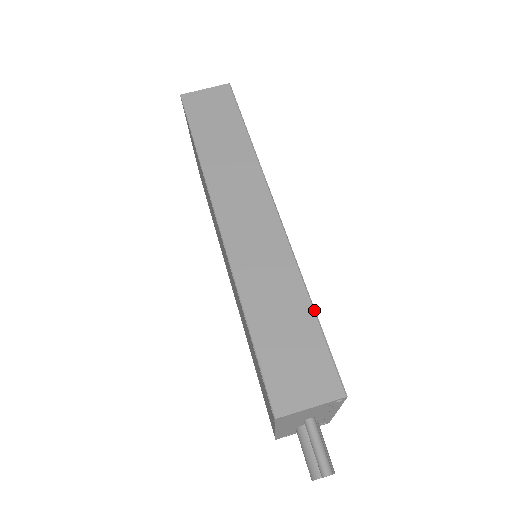
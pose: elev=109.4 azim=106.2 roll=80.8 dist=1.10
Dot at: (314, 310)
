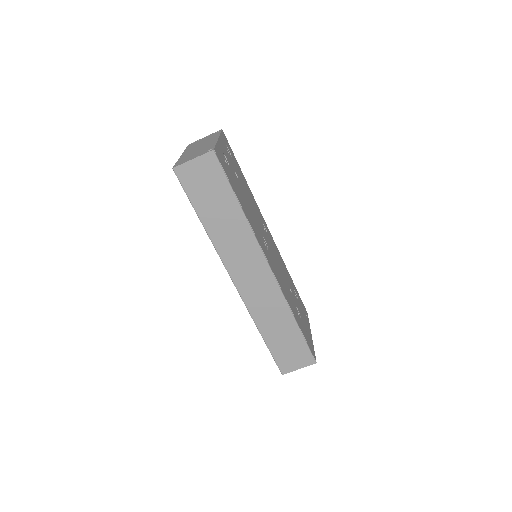
Dot at: (299, 327)
